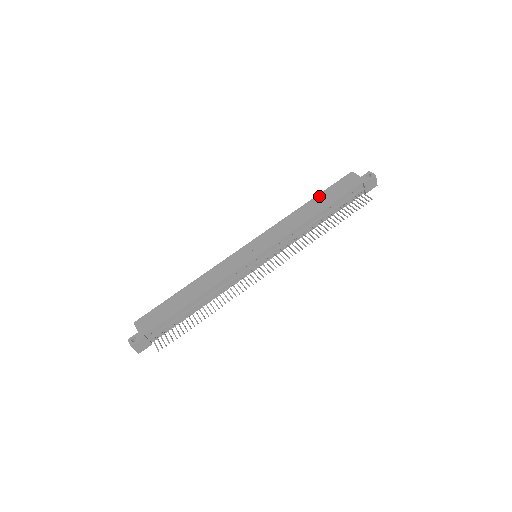
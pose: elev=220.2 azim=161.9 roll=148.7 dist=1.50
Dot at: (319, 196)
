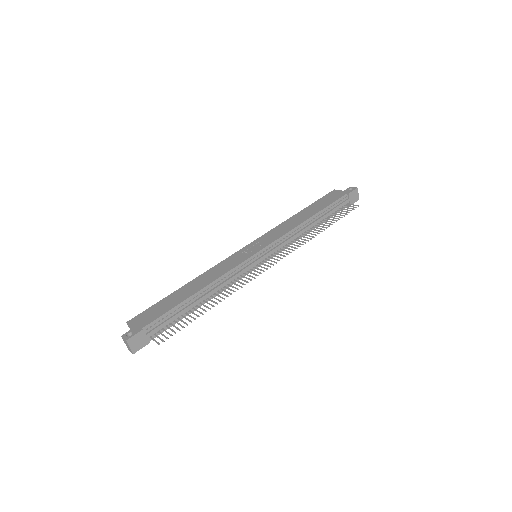
Dot at: (309, 207)
